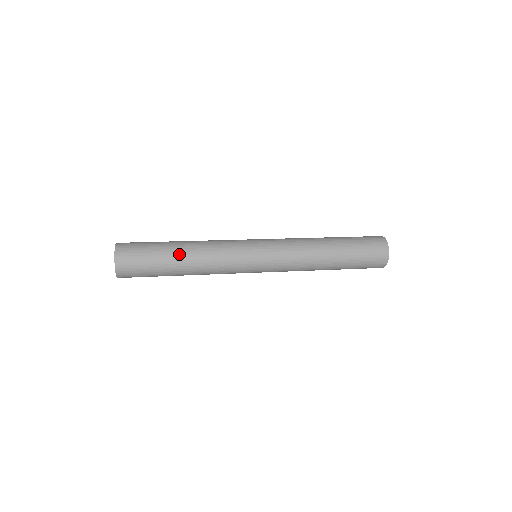
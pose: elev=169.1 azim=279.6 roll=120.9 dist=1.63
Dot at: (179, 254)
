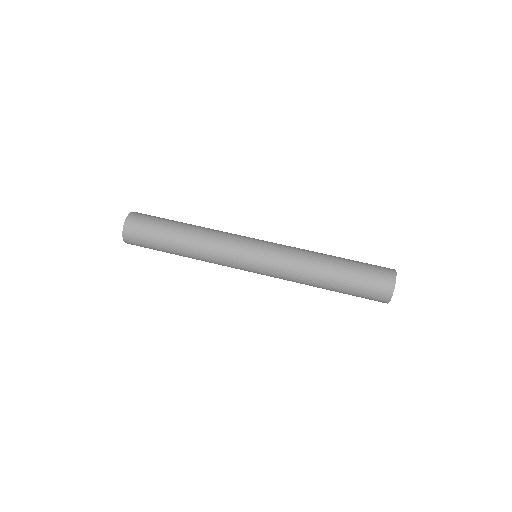
Dot at: (178, 244)
